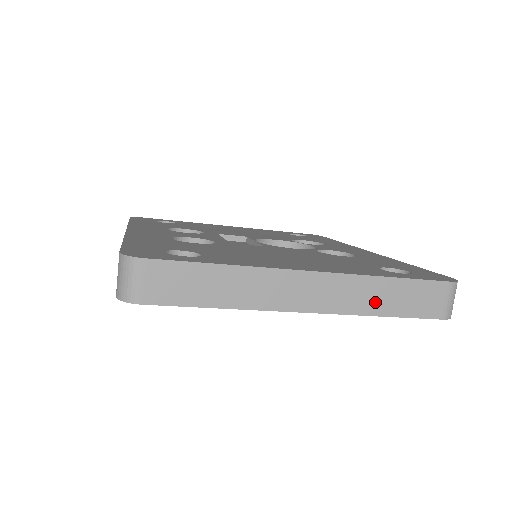
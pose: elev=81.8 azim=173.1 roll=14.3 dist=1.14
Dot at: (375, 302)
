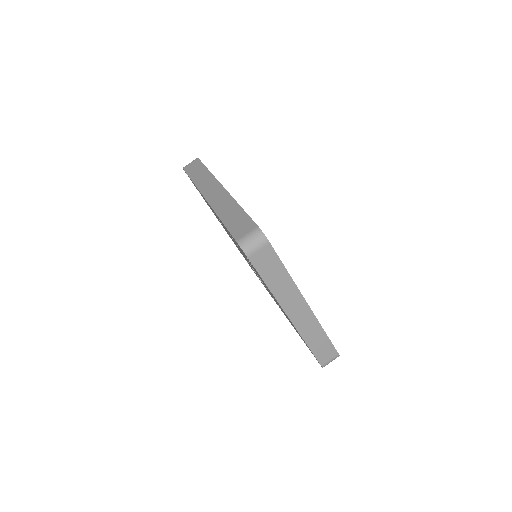
Dot at: (311, 337)
